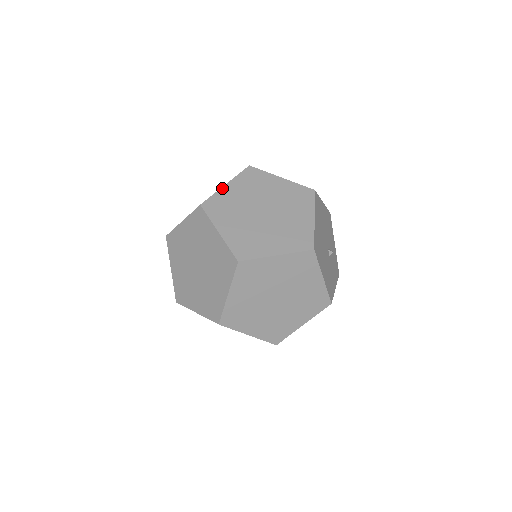
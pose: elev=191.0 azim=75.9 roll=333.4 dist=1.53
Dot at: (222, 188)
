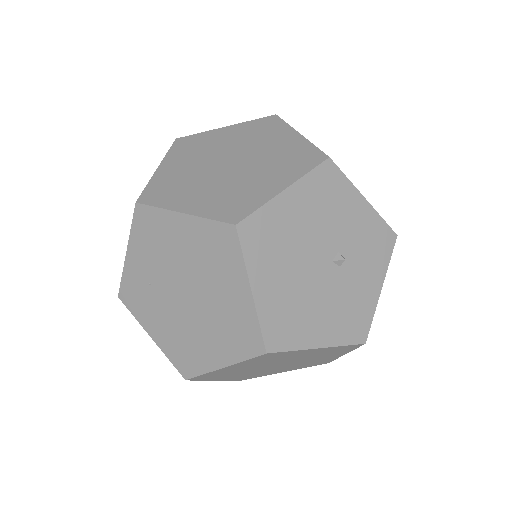
Dot at: (125, 261)
